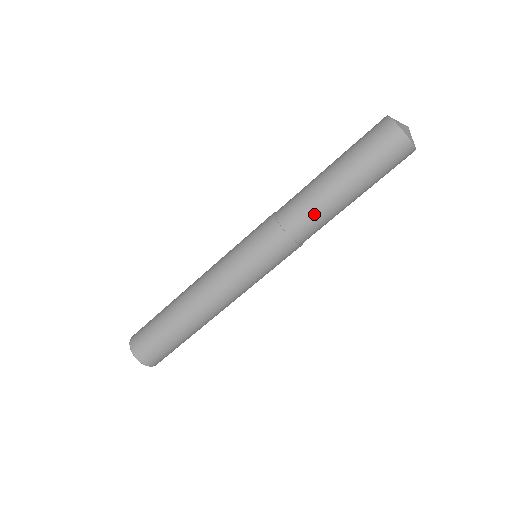
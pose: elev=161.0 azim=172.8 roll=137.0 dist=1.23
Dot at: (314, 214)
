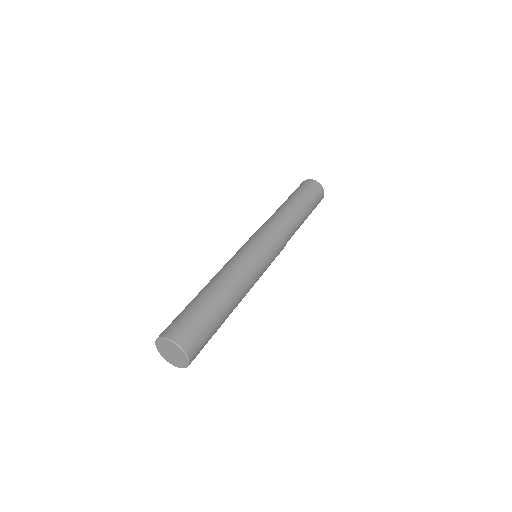
Dot at: (291, 219)
